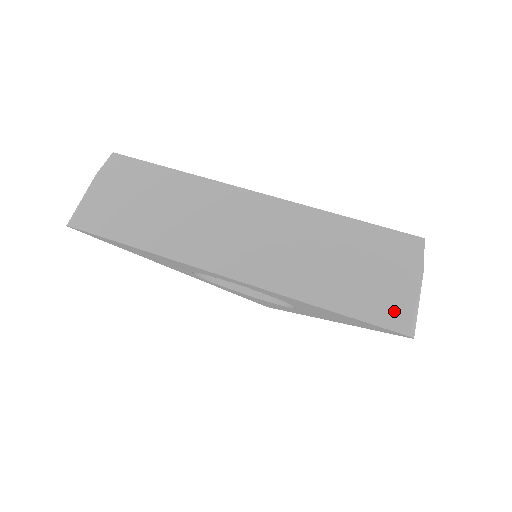
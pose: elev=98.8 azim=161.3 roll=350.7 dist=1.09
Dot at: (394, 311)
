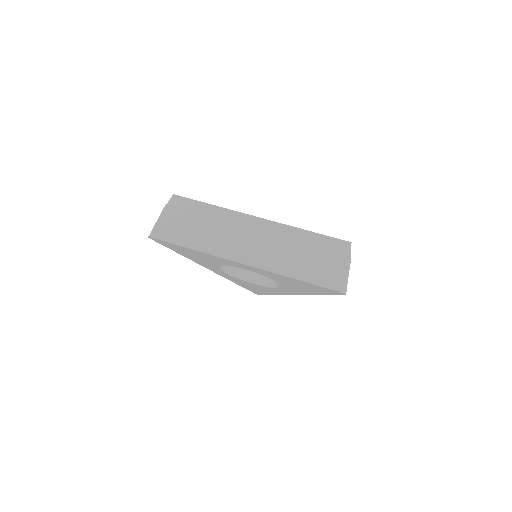
Dot at: (335, 280)
